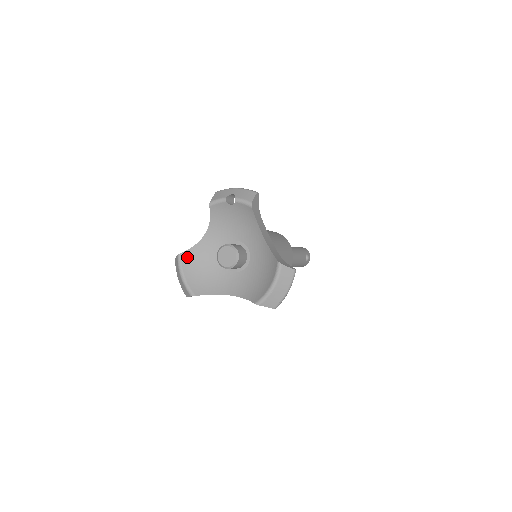
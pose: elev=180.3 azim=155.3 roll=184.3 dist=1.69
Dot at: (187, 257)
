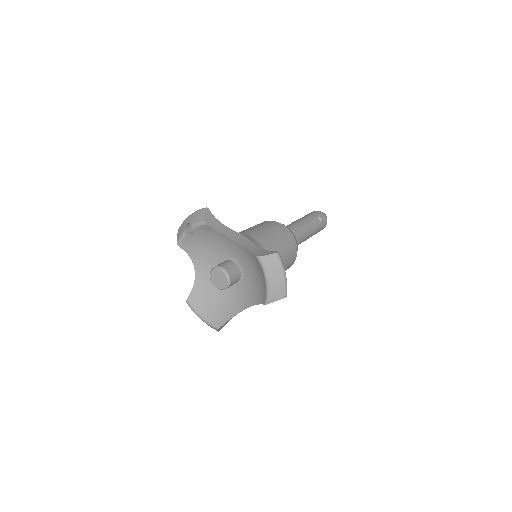
Dot at: (194, 299)
